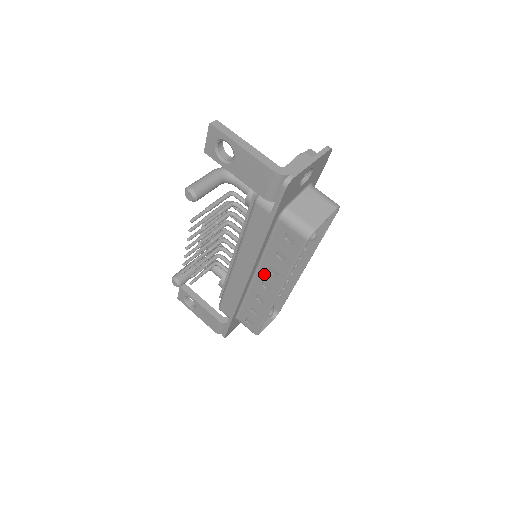
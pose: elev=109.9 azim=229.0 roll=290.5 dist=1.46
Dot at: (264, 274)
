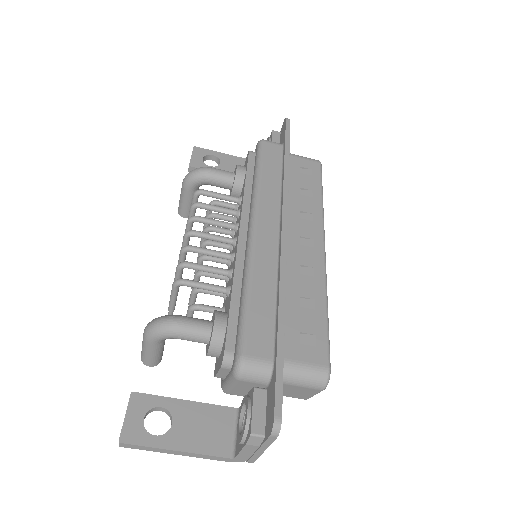
Dot at: occluded
